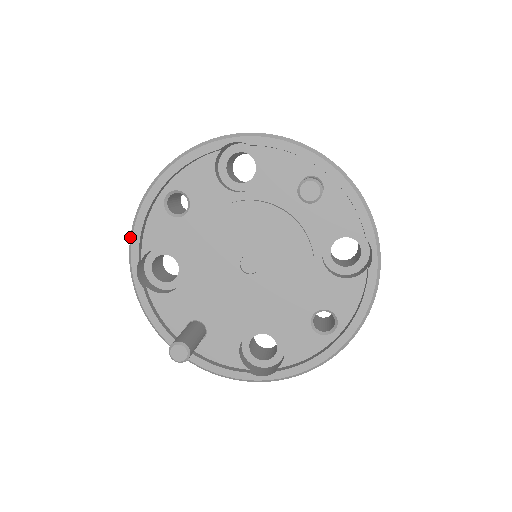
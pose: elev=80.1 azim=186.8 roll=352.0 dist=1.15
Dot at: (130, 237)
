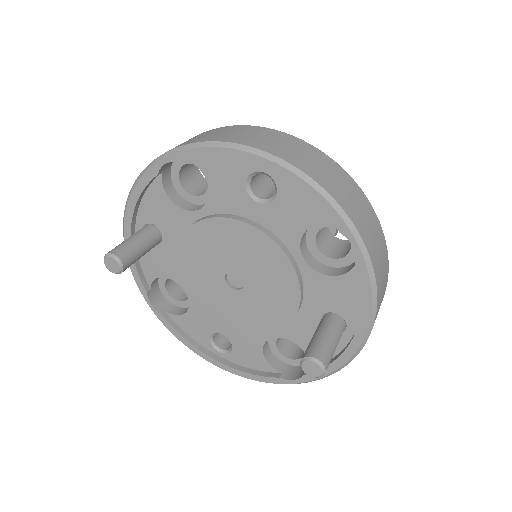
Dot at: (200, 142)
